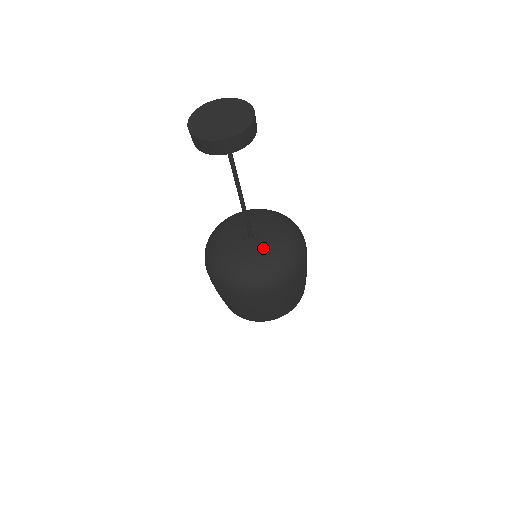
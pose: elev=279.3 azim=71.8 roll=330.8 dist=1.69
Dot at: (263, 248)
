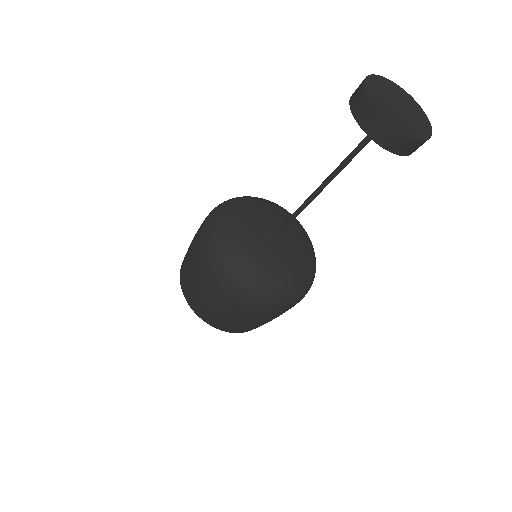
Dot at: (283, 257)
